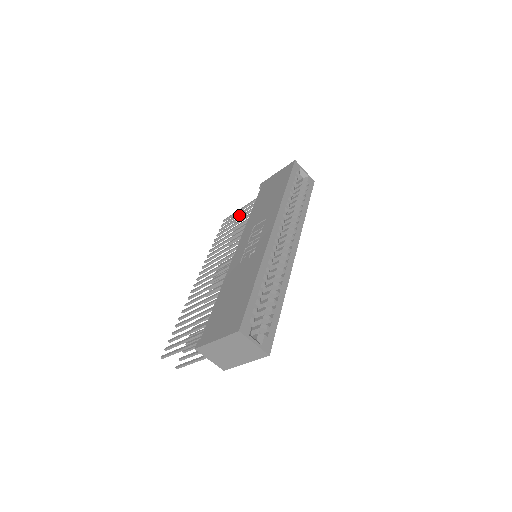
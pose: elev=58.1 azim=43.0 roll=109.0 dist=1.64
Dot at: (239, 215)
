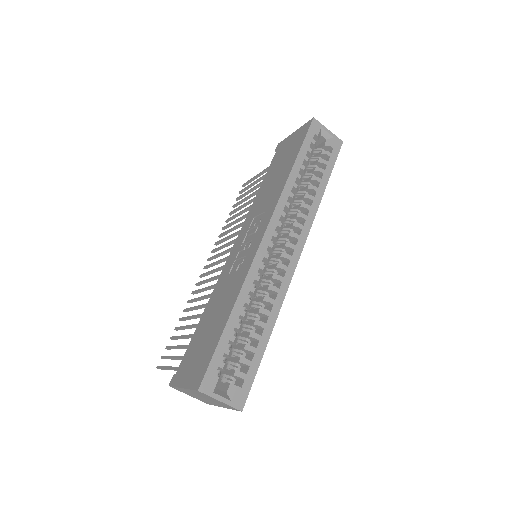
Dot at: (255, 183)
